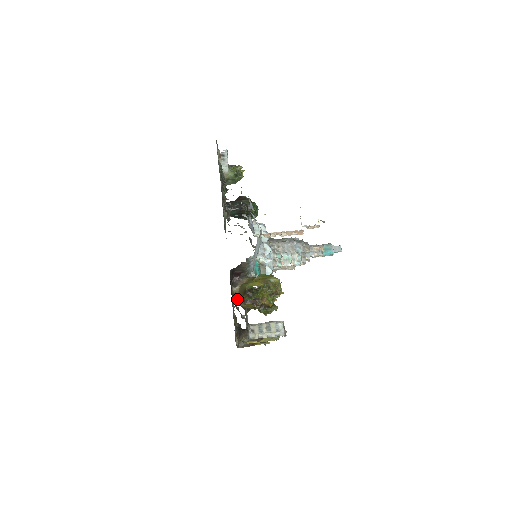
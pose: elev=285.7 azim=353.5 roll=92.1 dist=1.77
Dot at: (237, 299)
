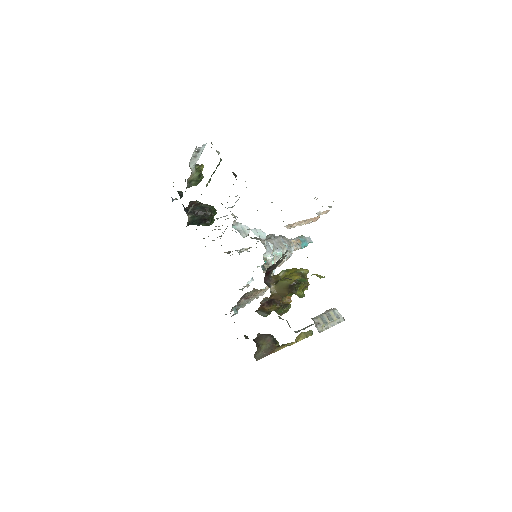
Dot at: (264, 302)
